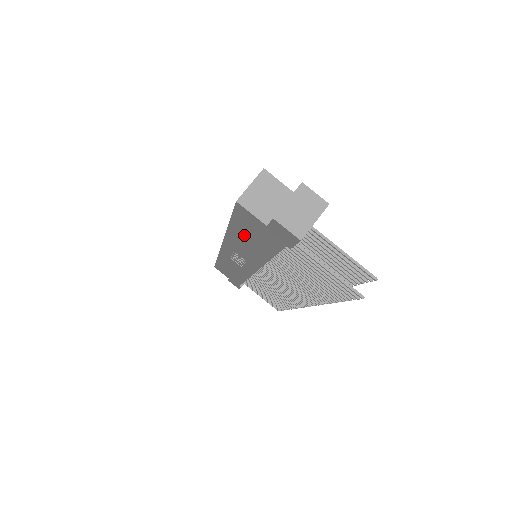
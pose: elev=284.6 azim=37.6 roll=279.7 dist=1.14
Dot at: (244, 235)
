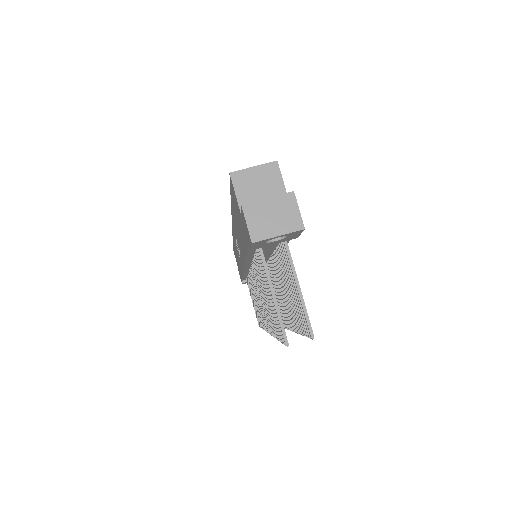
Dot at: (236, 219)
